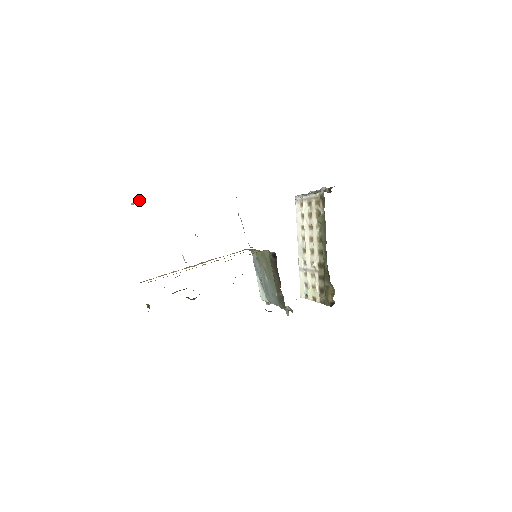
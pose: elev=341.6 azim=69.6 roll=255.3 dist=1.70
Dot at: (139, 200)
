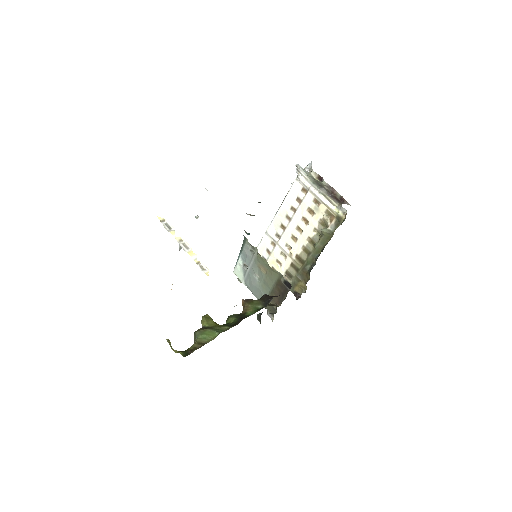
Dot at: occluded
